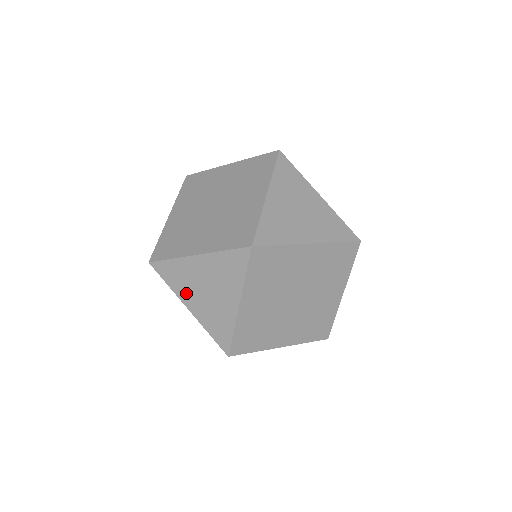
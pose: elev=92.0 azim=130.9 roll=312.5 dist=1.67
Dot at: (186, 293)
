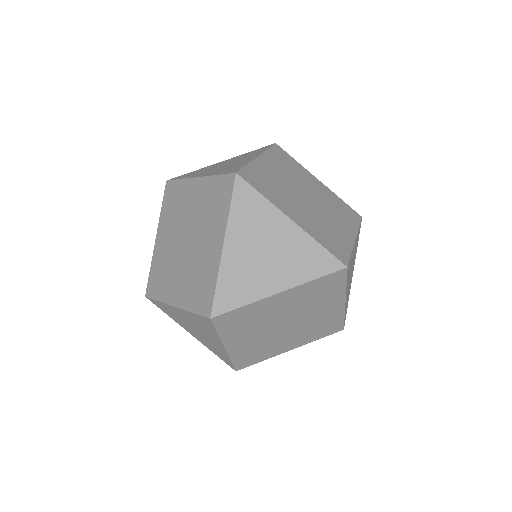
Dot at: (183, 325)
